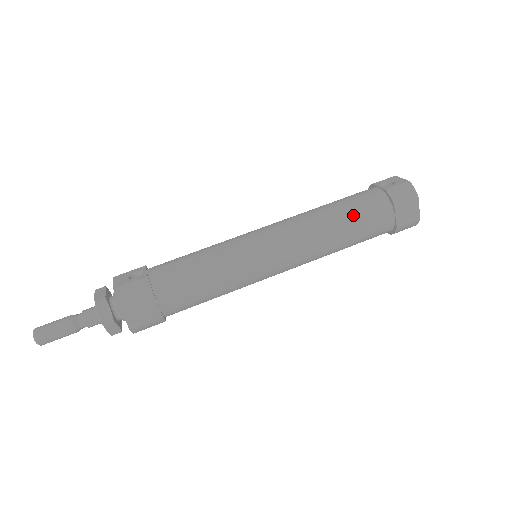
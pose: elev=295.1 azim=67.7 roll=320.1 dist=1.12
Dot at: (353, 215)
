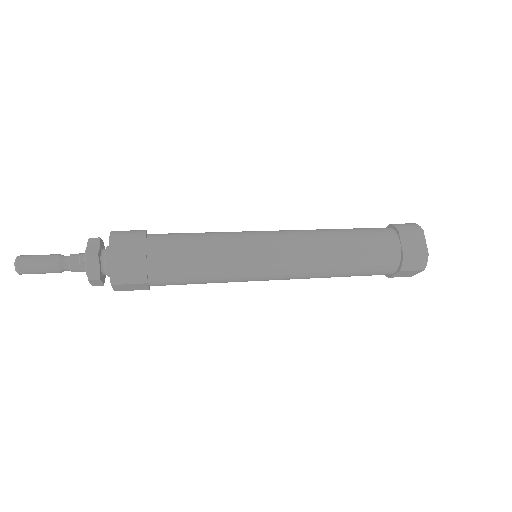
Dot at: (357, 232)
